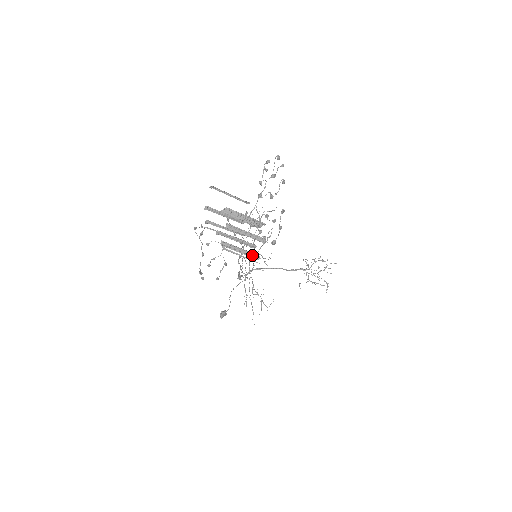
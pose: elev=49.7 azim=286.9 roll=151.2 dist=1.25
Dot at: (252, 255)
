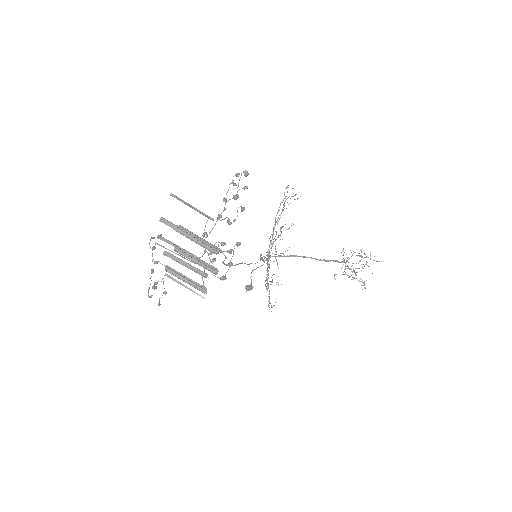
Dot at: (198, 287)
